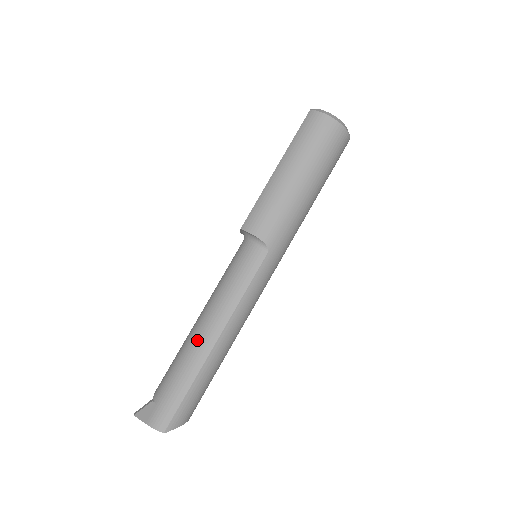
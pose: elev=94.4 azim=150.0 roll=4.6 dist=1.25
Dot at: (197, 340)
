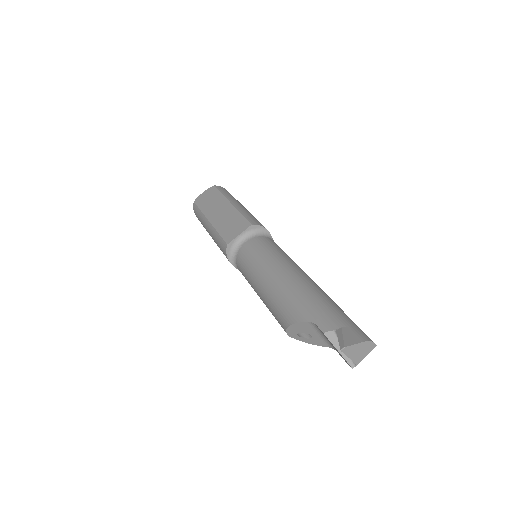
Dot at: (309, 282)
